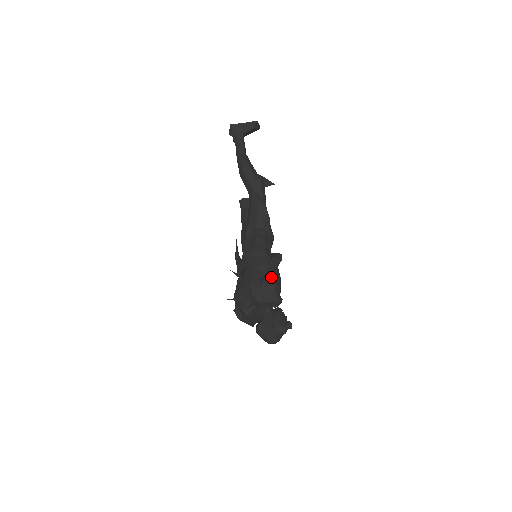
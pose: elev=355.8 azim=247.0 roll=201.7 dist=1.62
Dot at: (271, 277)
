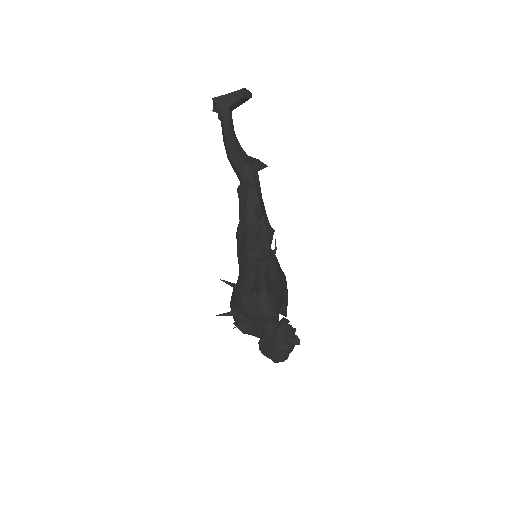
Dot at: (260, 287)
